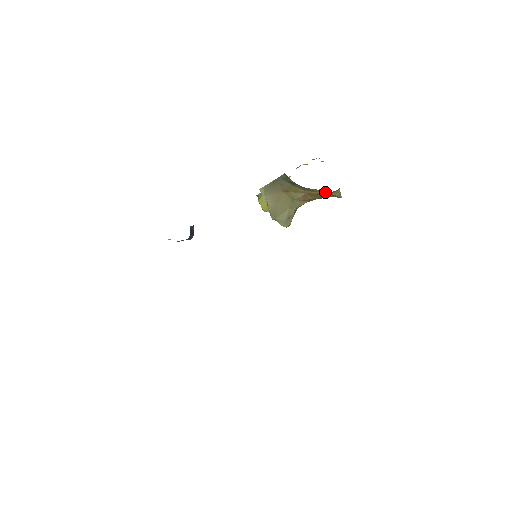
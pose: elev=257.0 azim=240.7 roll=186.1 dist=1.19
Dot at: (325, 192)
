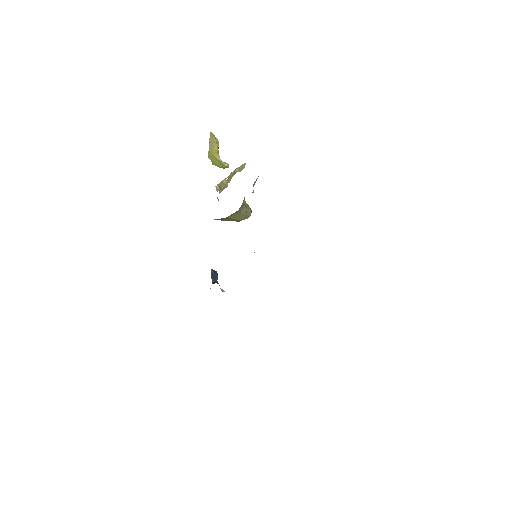
Dot at: occluded
